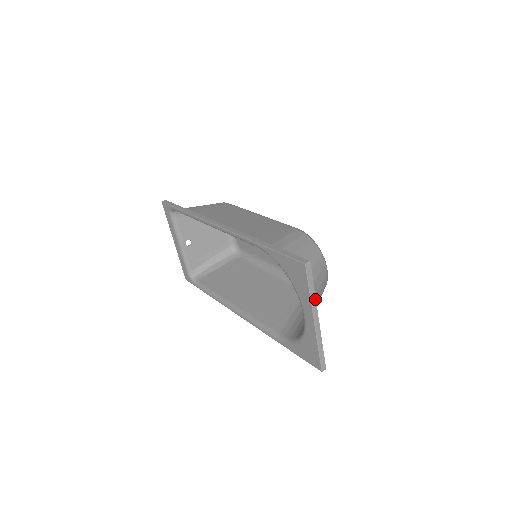
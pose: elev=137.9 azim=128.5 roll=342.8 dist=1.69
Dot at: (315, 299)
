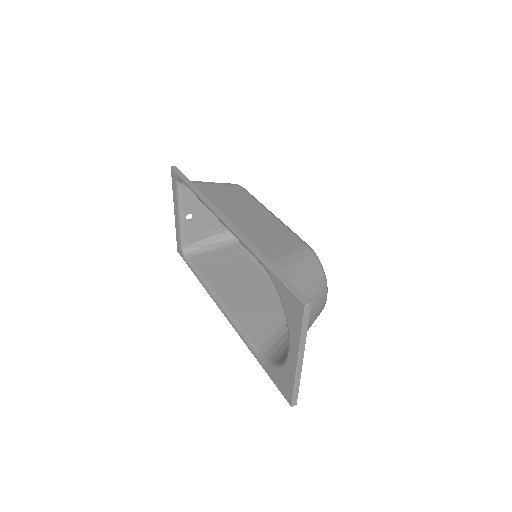
Dot at: (305, 340)
